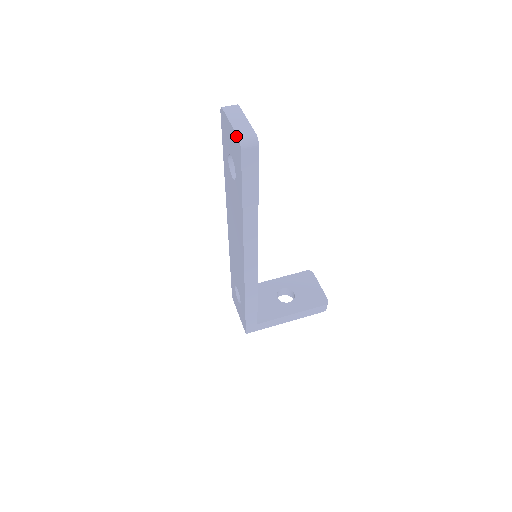
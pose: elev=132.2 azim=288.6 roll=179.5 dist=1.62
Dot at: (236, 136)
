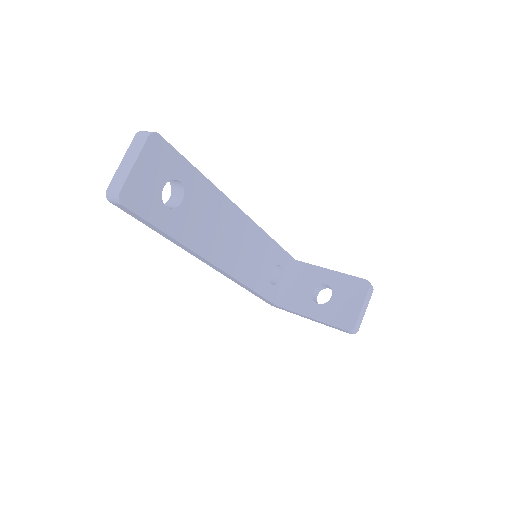
Dot at: (111, 184)
